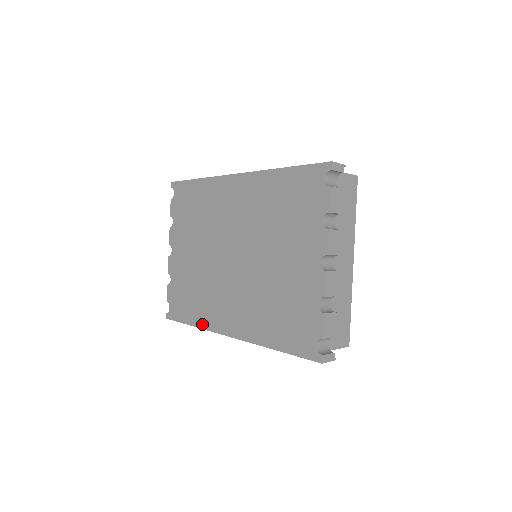
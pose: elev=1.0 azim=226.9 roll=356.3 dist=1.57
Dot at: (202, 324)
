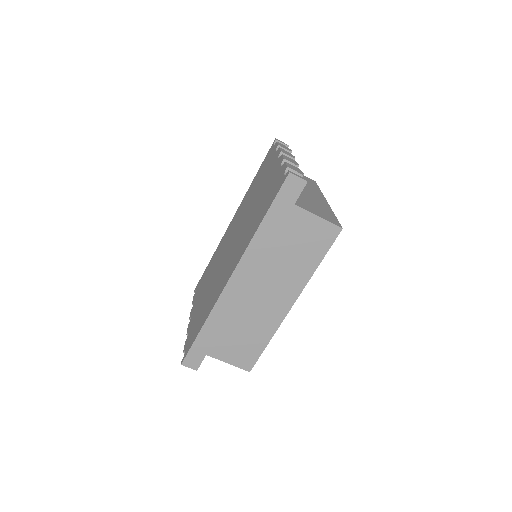
Dot at: (210, 310)
